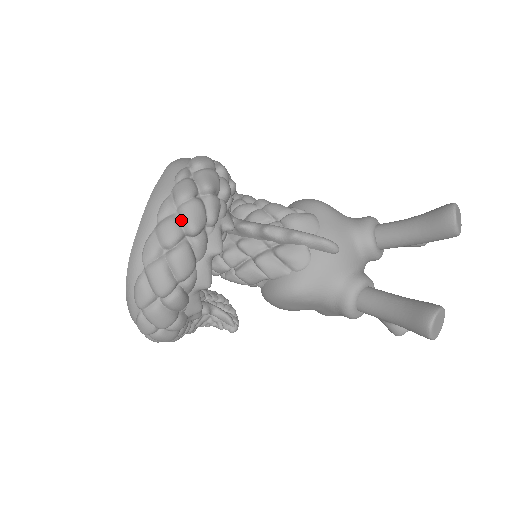
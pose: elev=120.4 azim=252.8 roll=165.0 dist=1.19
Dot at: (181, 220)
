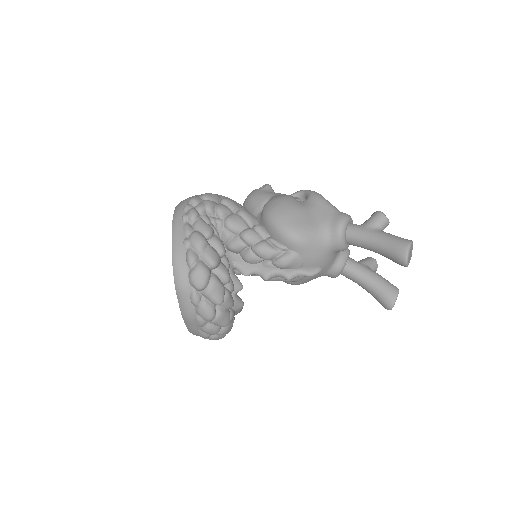
Dot at: (215, 325)
